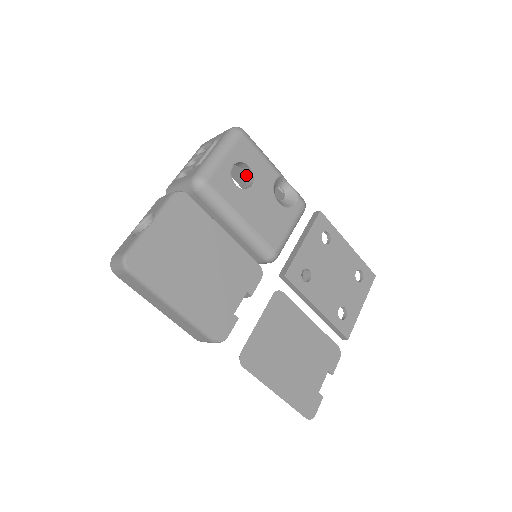
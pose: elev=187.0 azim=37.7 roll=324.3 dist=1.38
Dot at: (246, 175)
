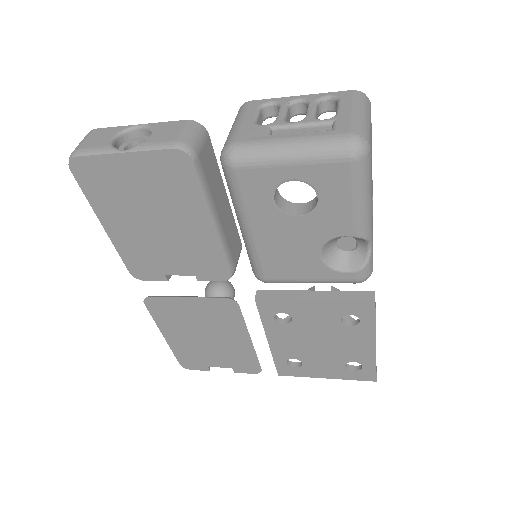
Dot at: occluded
